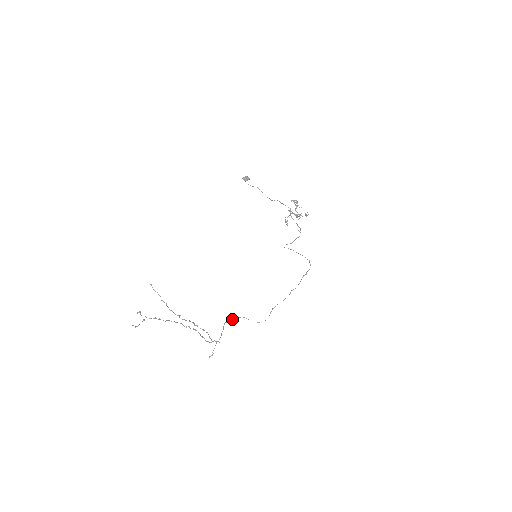
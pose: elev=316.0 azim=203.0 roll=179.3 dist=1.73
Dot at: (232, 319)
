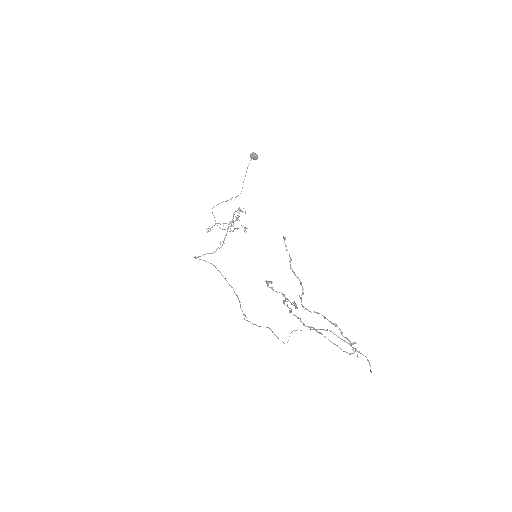
Dot at: (311, 329)
